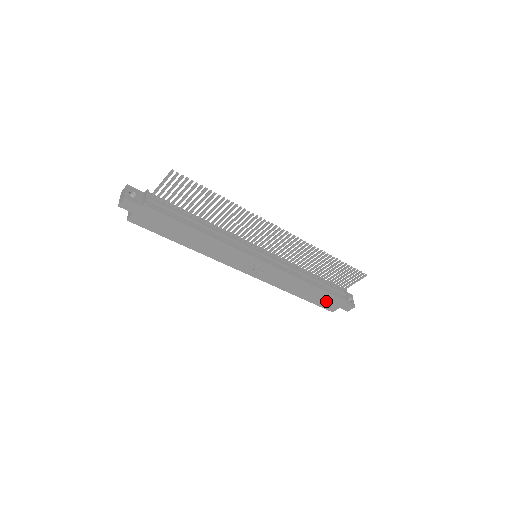
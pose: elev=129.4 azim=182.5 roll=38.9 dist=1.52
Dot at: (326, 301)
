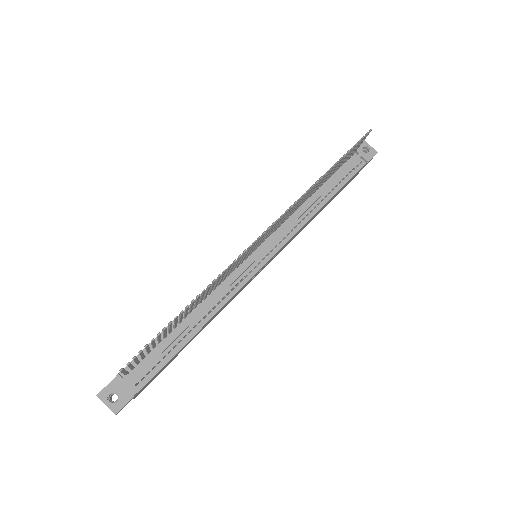
Dot at: occluded
